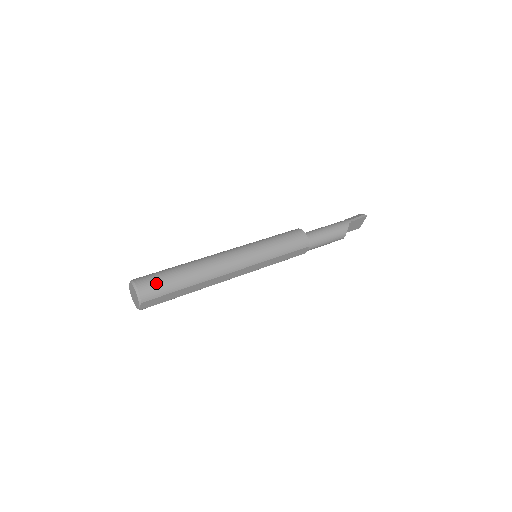
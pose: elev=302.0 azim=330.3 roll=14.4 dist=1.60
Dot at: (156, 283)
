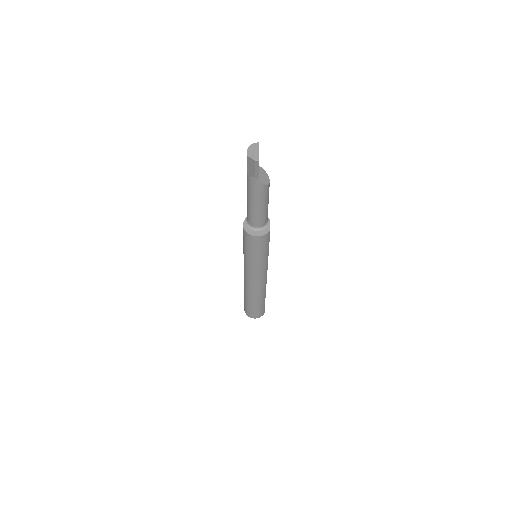
Dot at: (257, 313)
